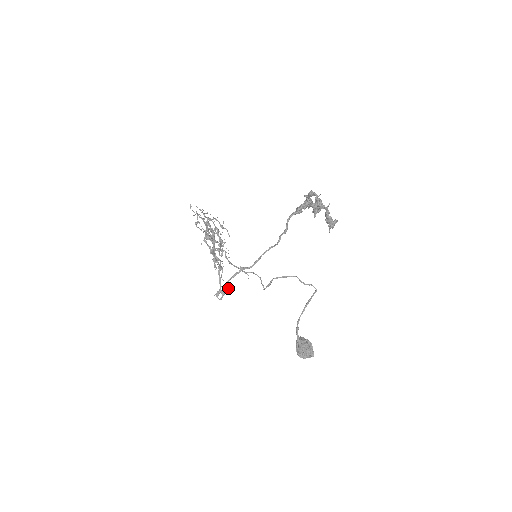
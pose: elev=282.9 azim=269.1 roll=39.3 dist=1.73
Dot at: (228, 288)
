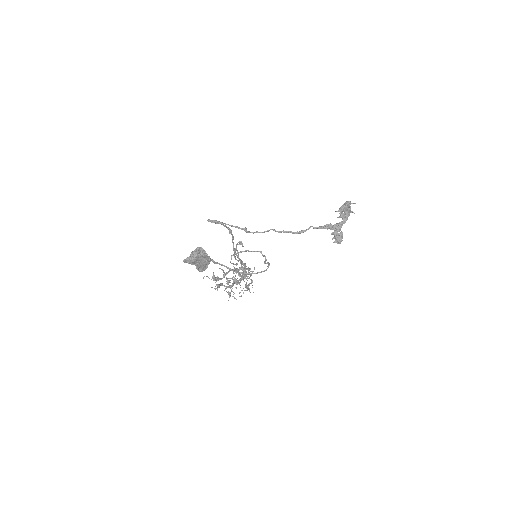
Dot at: occluded
